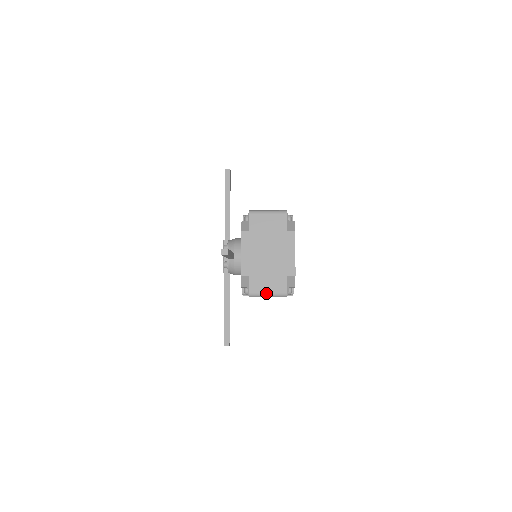
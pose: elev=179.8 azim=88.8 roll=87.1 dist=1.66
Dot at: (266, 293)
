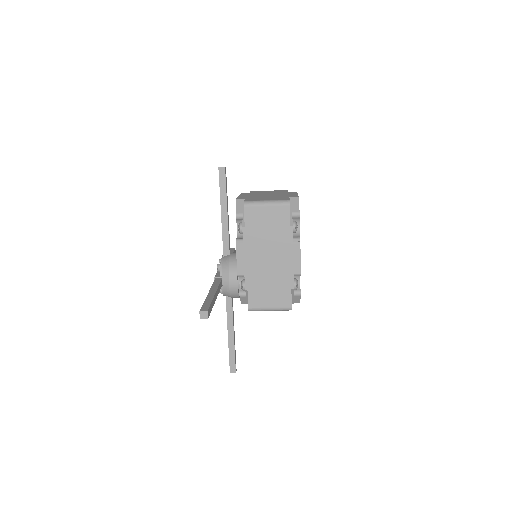
Dot at: (264, 200)
